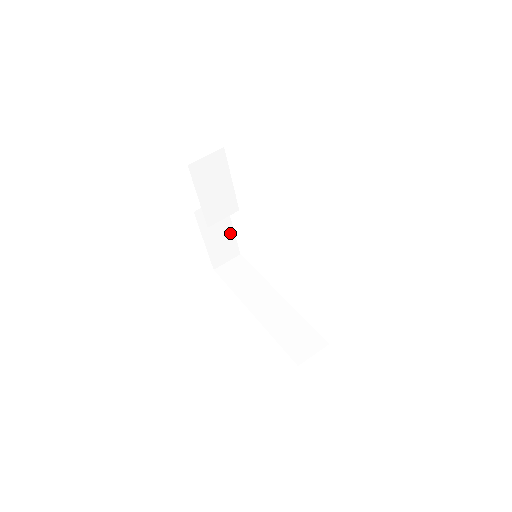
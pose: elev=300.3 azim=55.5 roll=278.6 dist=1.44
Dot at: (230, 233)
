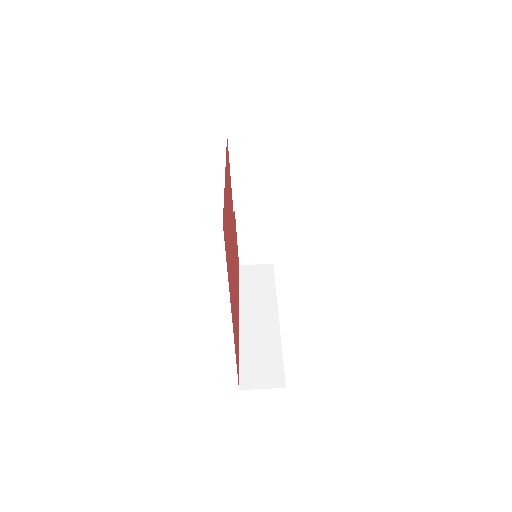
Dot at: (268, 235)
